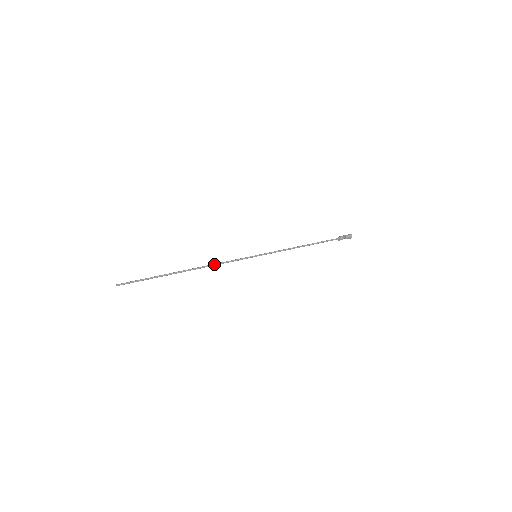
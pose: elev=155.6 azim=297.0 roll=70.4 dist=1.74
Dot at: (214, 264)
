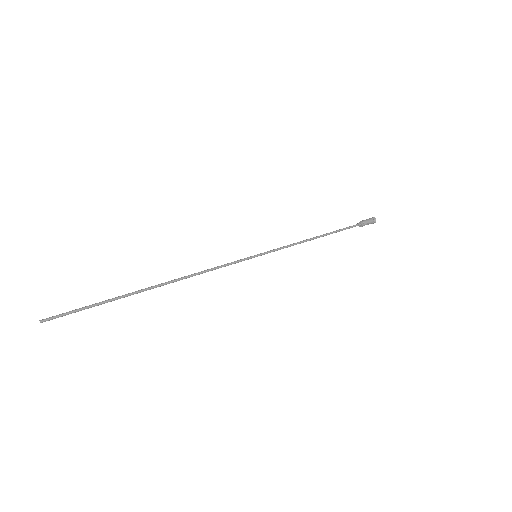
Dot at: (198, 274)
